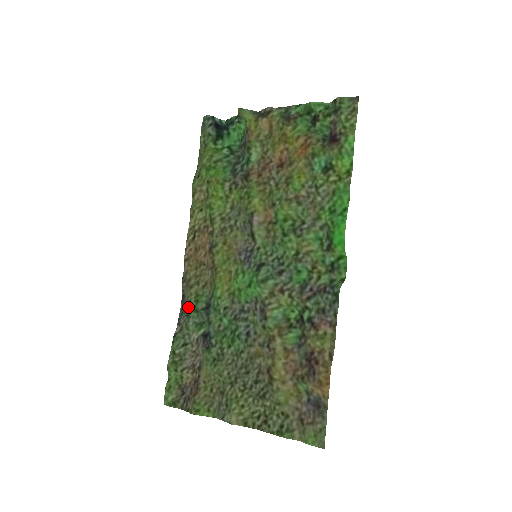
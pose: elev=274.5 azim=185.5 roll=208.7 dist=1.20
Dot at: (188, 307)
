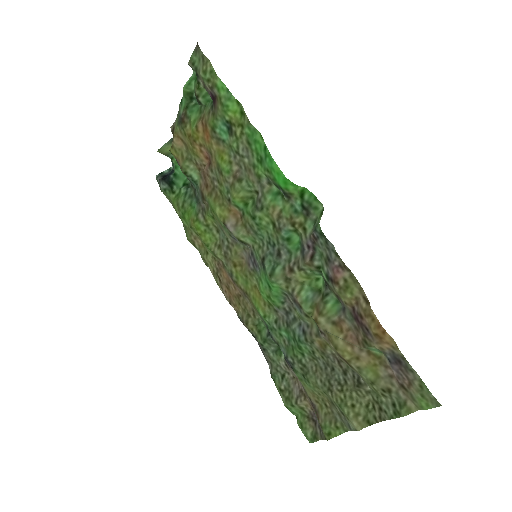
Dot at: occluded
